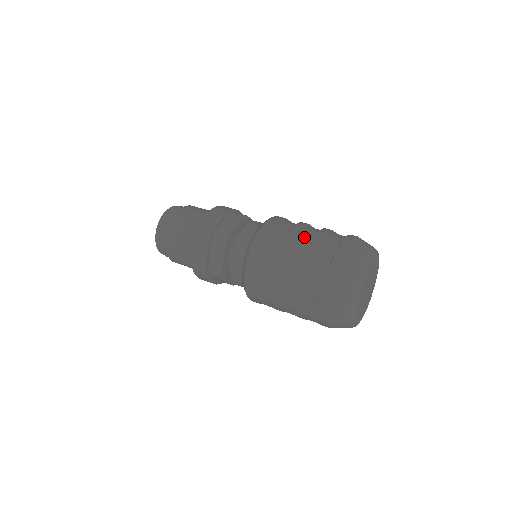
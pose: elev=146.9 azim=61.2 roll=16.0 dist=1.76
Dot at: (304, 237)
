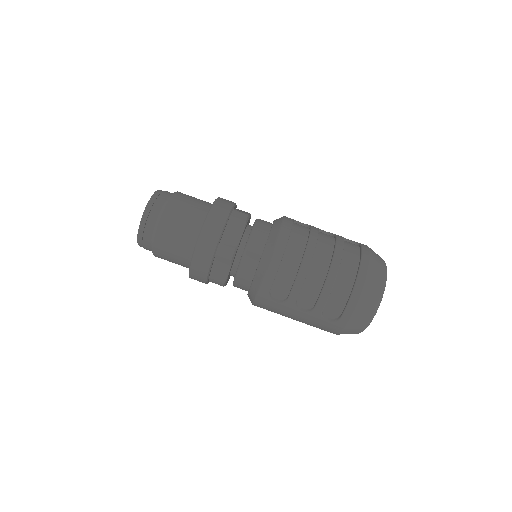
Dot at: (322, 255)
